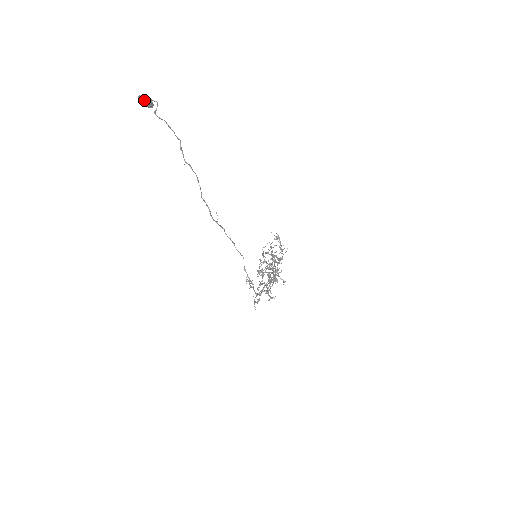
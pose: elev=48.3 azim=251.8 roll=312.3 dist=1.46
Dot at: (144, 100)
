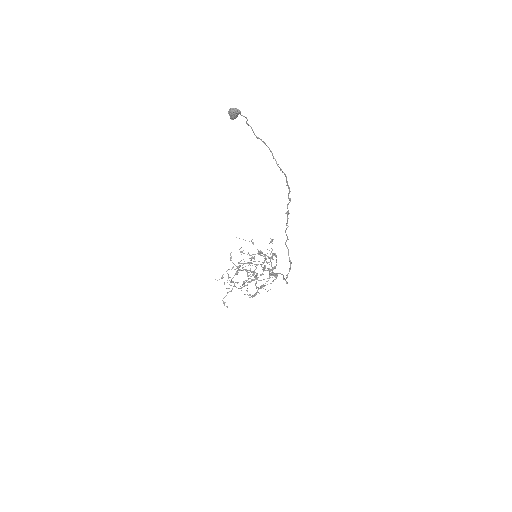
Dot at: (236, 113)
